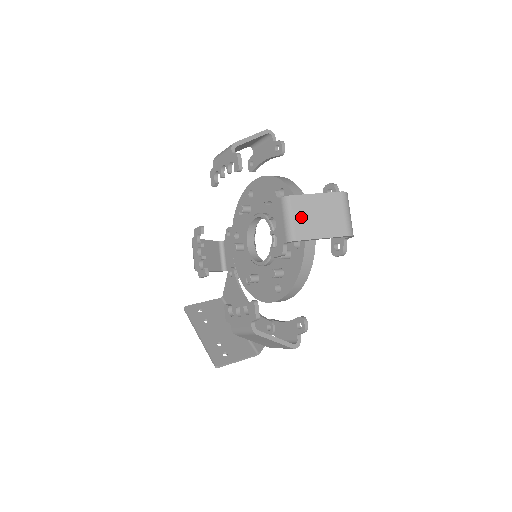
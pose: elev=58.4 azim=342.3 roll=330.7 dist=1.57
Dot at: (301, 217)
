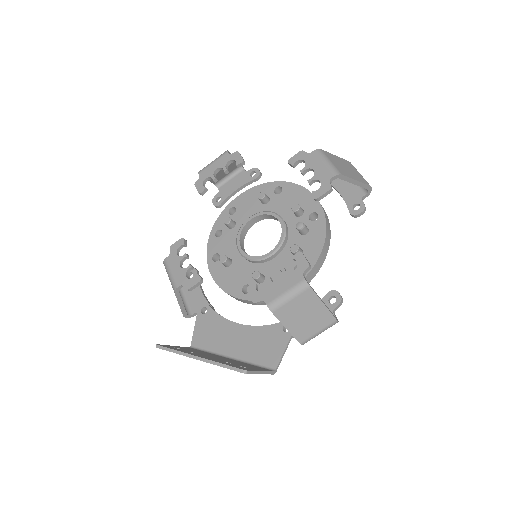
Dot at: (336, 163)
